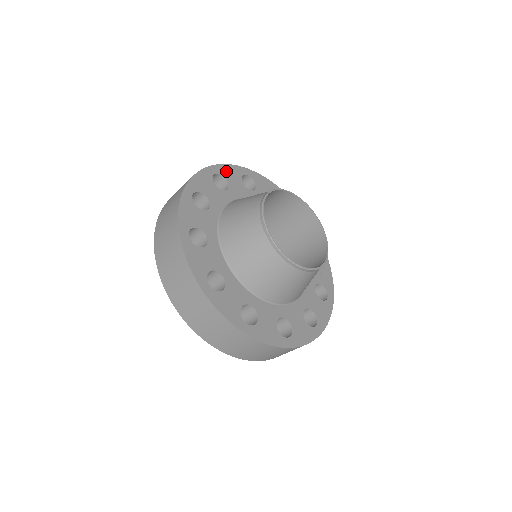
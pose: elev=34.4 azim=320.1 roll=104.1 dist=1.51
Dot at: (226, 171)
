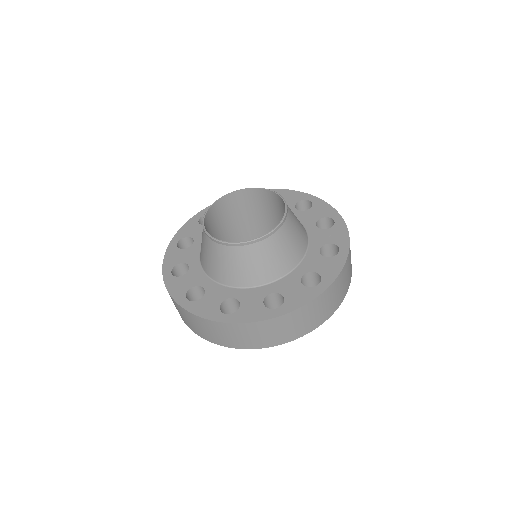
Dot at: occluded
